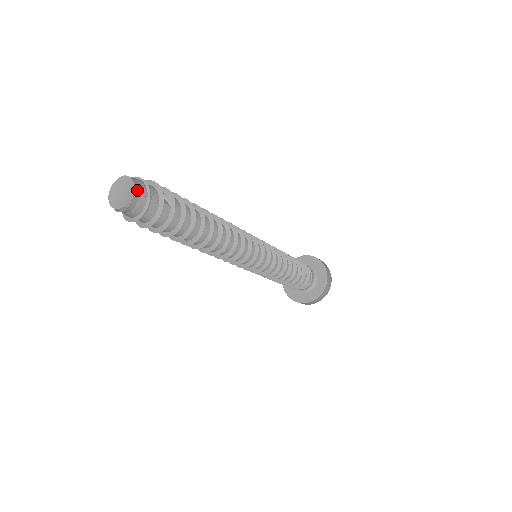
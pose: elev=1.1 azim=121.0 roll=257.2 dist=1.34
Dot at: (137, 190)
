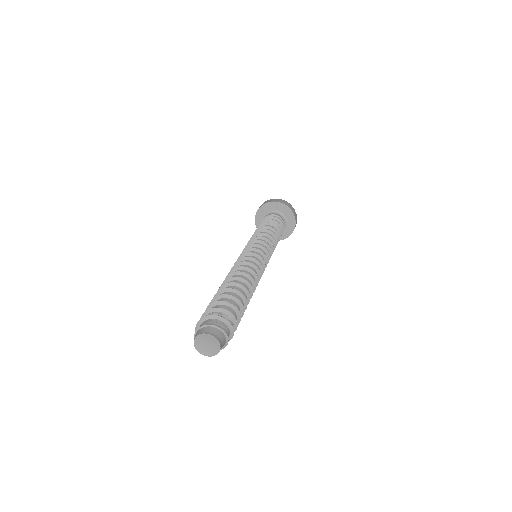
Dot at: (221, 343)
